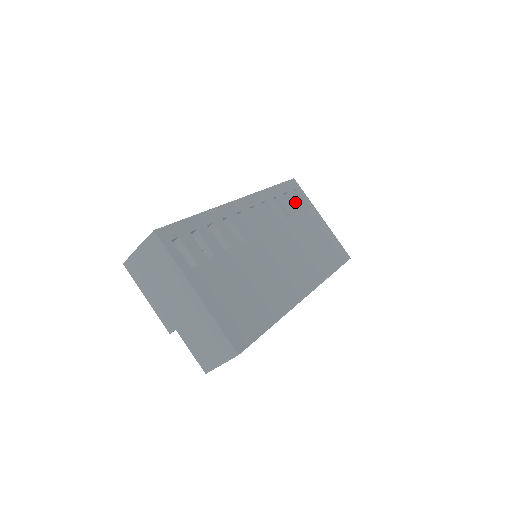
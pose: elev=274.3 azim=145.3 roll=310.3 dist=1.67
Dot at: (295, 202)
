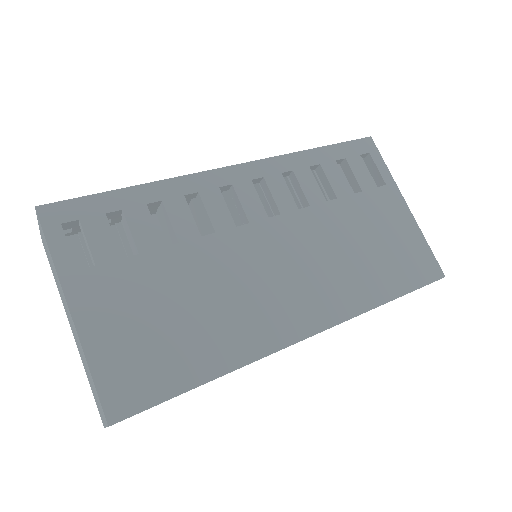
Dot at: (356, 175)
